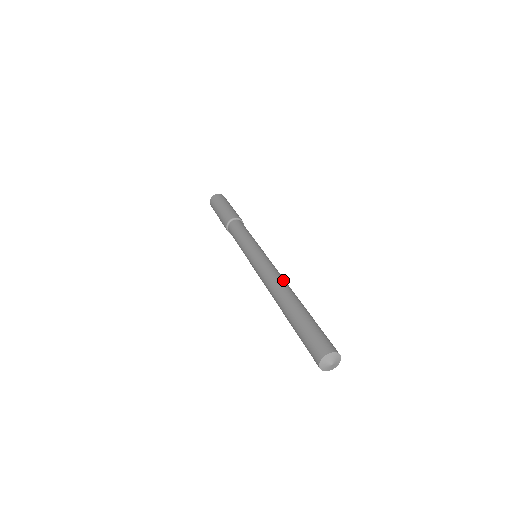
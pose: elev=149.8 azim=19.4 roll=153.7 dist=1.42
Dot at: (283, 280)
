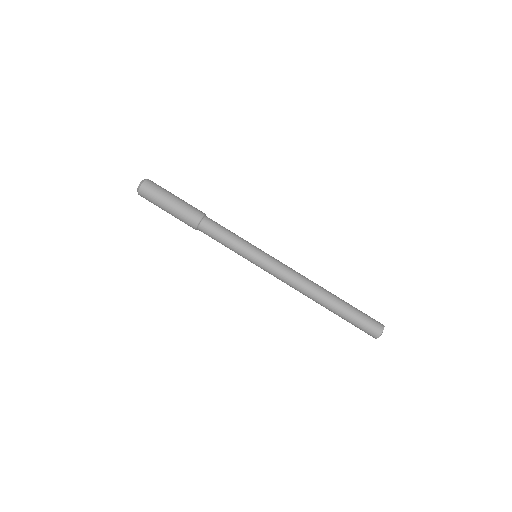
Dot at: (303, 286)
